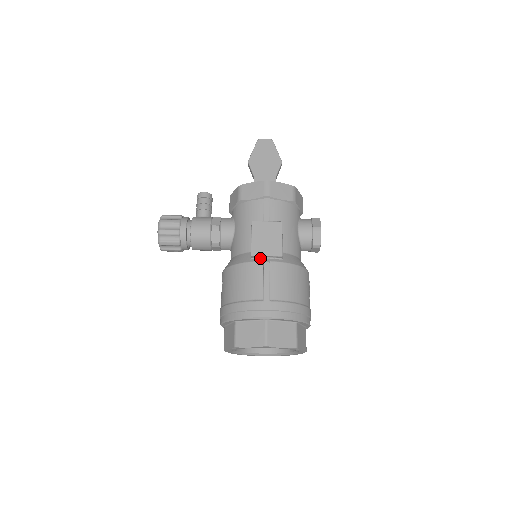
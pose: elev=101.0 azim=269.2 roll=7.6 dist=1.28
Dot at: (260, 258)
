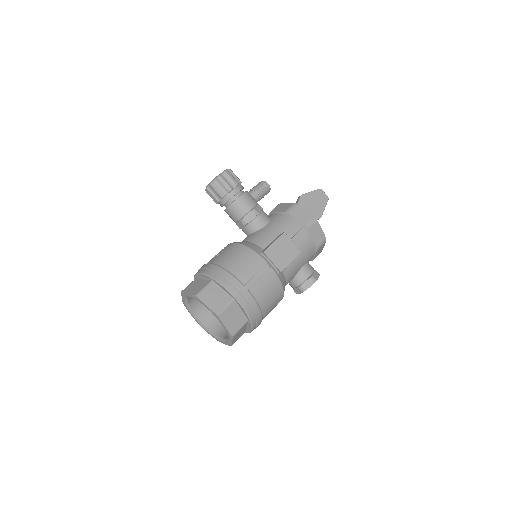
Dot at: (267, 259)
